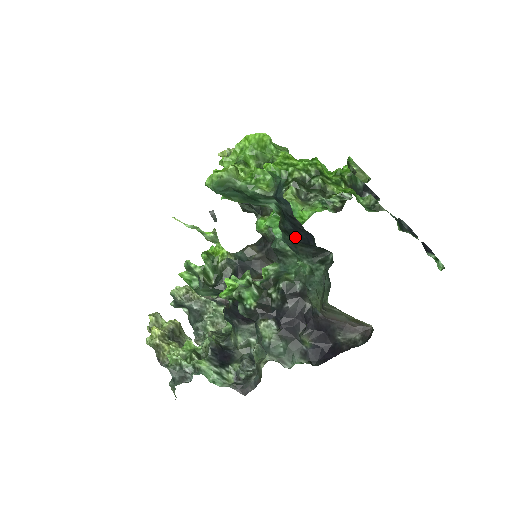
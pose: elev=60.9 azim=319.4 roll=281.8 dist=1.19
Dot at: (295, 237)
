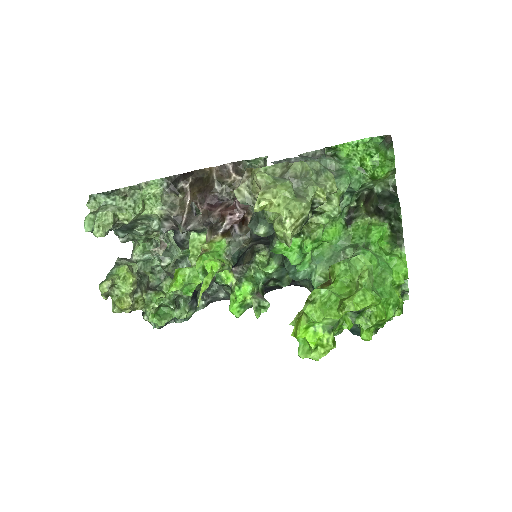
Dot at: occluded
